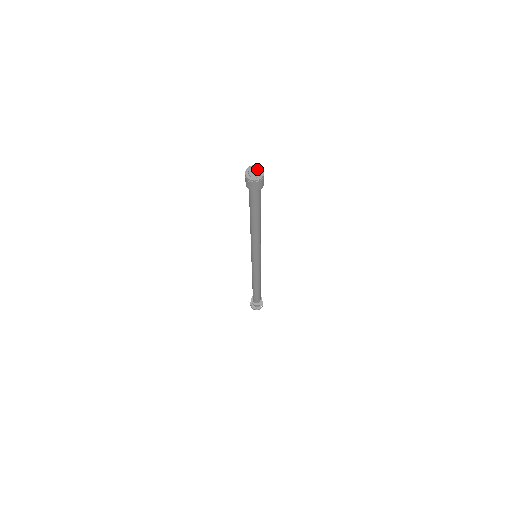
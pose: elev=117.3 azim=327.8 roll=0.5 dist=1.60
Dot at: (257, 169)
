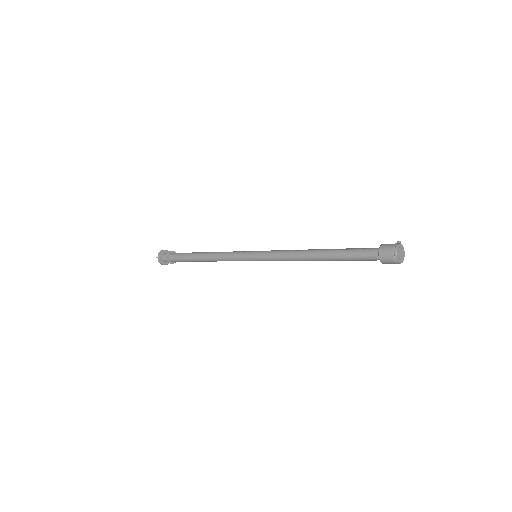
Dot at: (402, 249)
